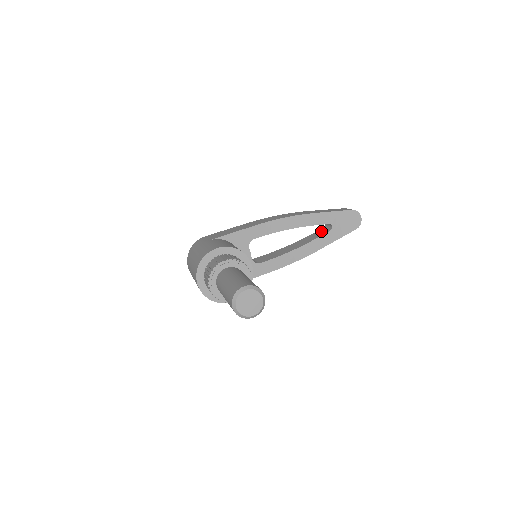
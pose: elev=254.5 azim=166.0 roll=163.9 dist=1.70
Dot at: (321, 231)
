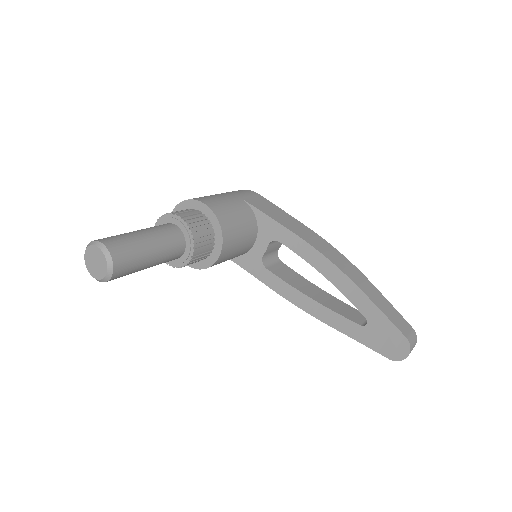
Dot at: (360, 315)
